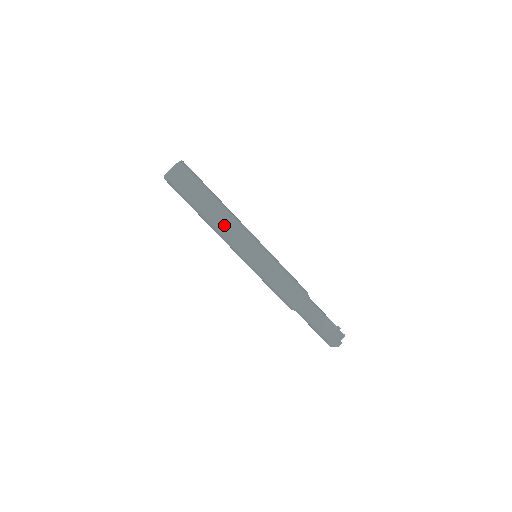
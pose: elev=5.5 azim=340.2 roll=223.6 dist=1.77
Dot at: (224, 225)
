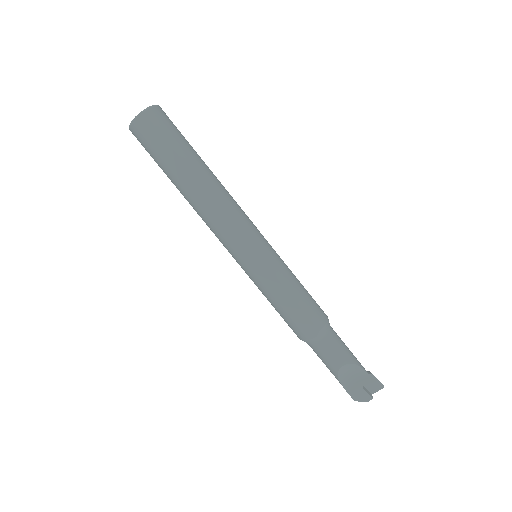
Dot at: (203, 211)
